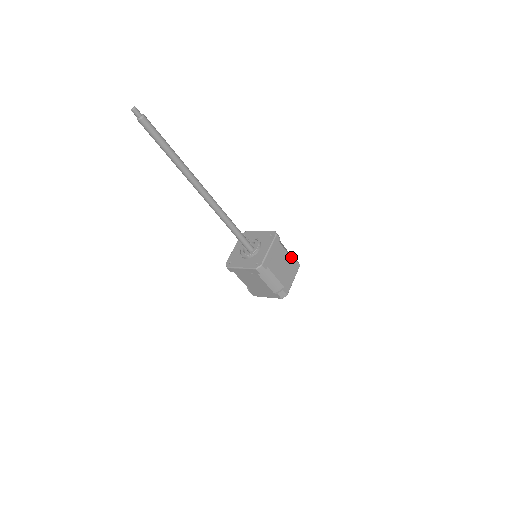
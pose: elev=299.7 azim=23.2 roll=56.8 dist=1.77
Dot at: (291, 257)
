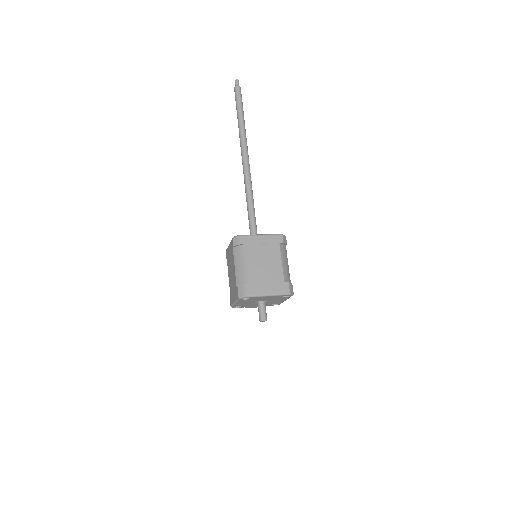
Dot at: (284, 273)
